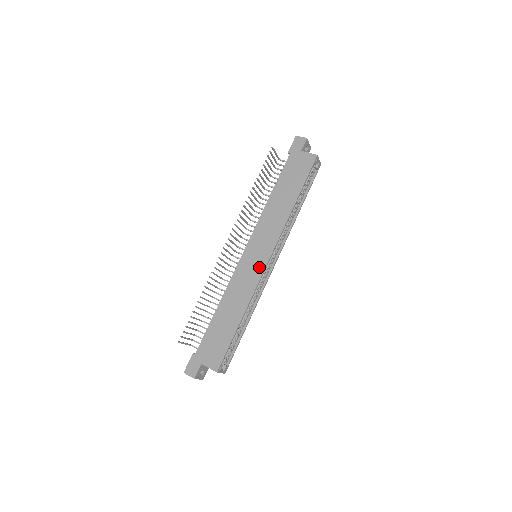
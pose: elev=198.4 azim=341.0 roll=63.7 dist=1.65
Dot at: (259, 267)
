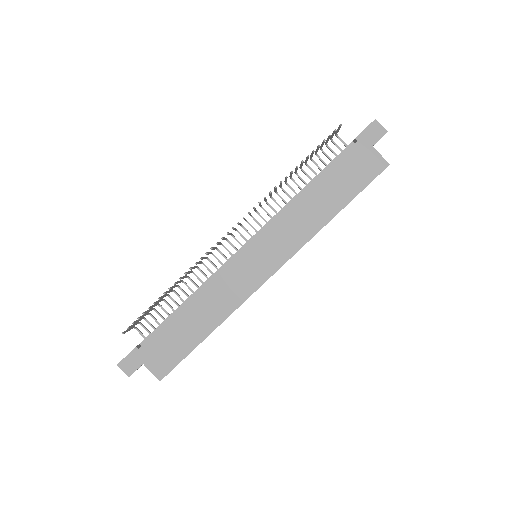
Dot at: (257, 279)
